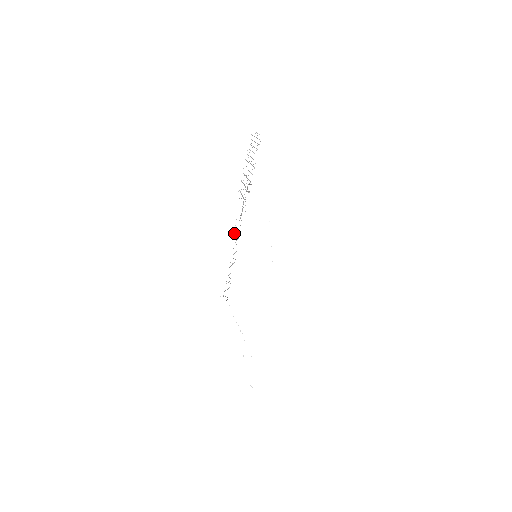
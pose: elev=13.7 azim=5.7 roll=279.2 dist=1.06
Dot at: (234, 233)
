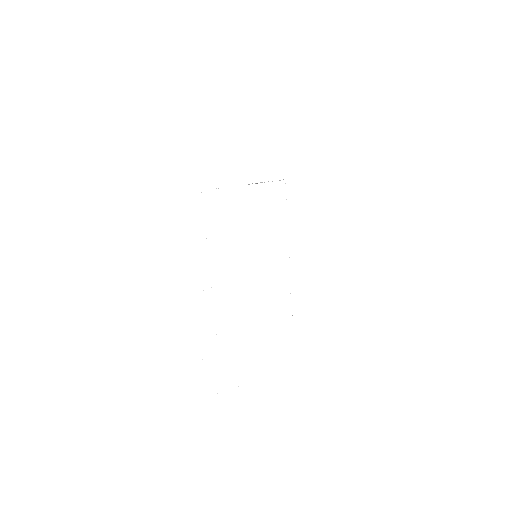
Dot at: occluded
